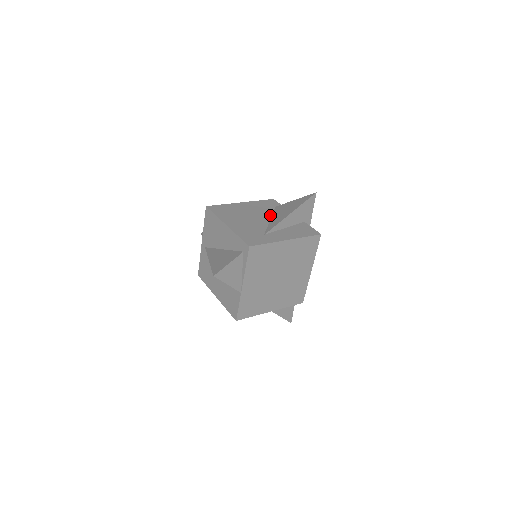
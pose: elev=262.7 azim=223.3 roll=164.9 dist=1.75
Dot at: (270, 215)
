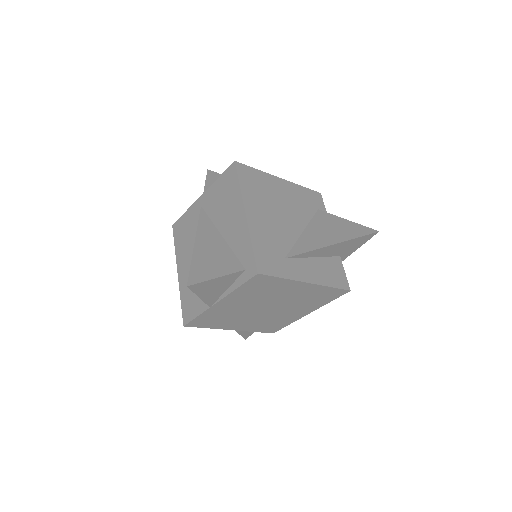
Dot at: (306, 222)
